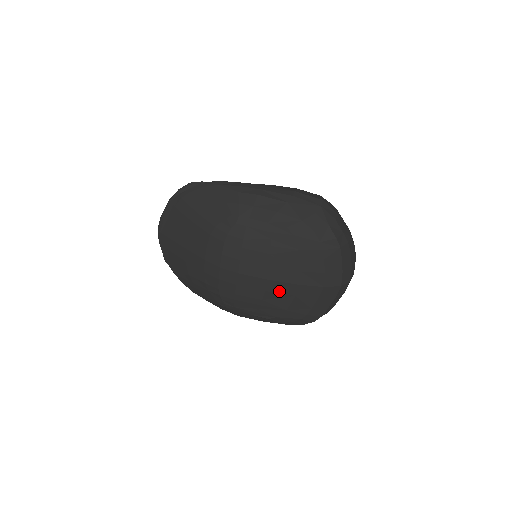
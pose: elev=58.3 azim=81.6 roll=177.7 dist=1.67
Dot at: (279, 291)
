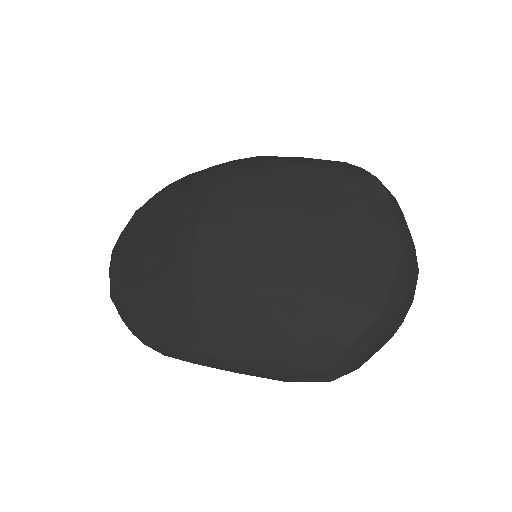
Dot at: (295, 249)
